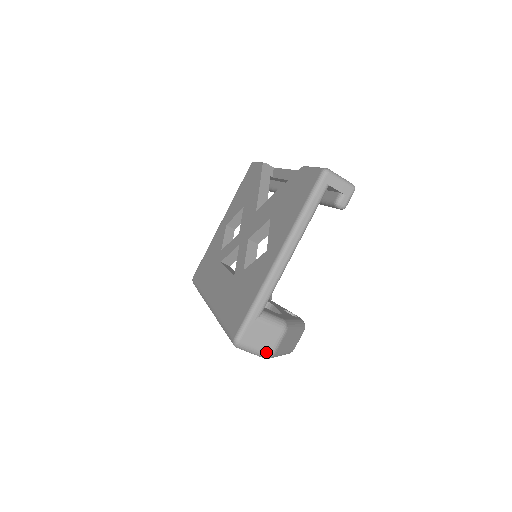
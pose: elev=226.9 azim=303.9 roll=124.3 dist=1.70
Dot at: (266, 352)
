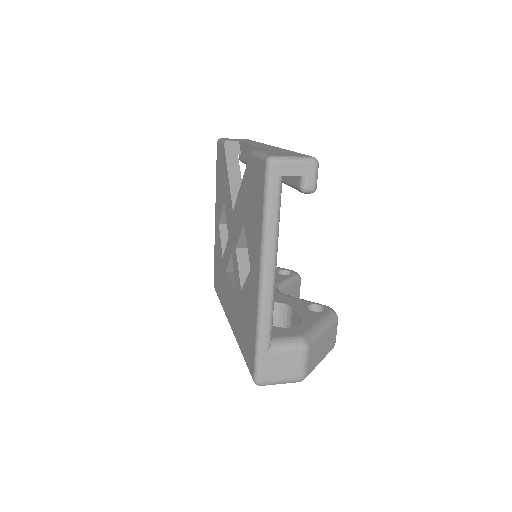
Dot at: (295, 378)
